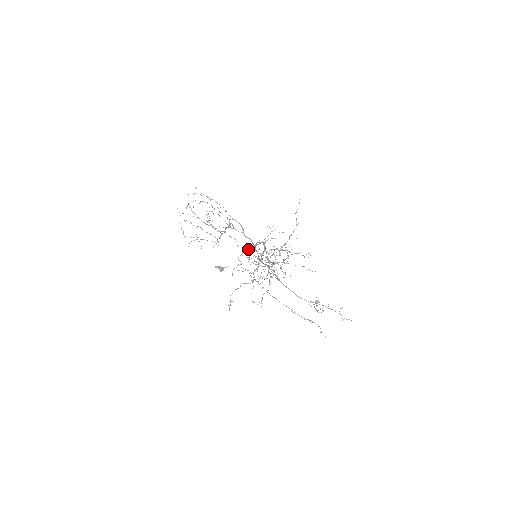
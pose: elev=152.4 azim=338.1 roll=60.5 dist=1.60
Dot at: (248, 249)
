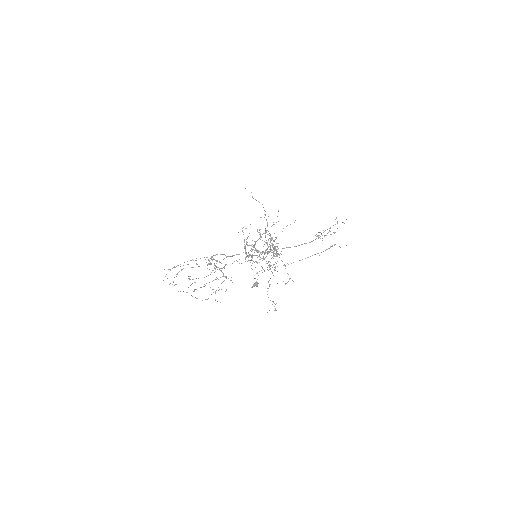
Dot at: (239, 263)
